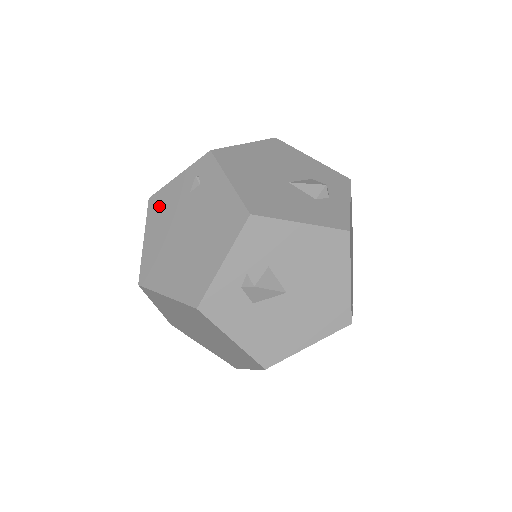
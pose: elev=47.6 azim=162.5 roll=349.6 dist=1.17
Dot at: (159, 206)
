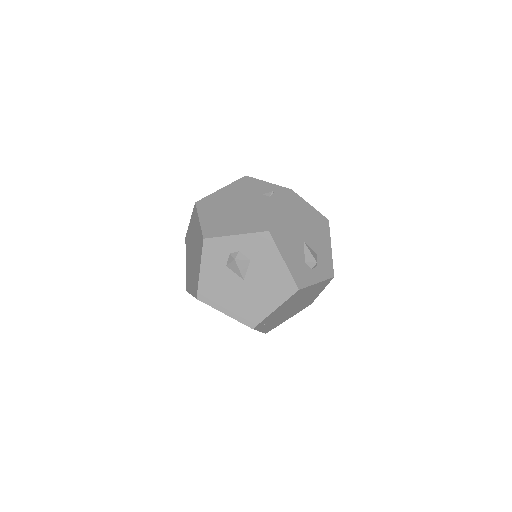
Dot at: (245, 184)
